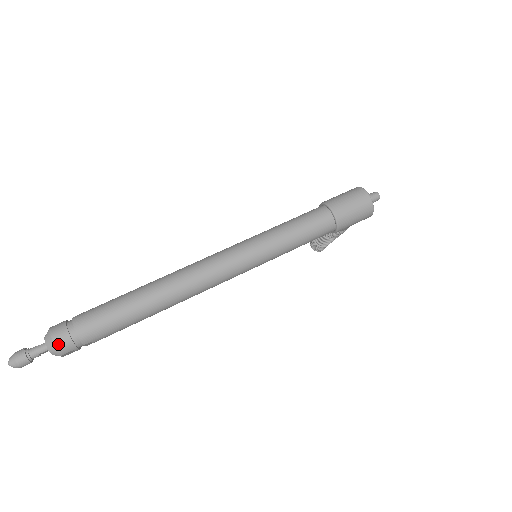
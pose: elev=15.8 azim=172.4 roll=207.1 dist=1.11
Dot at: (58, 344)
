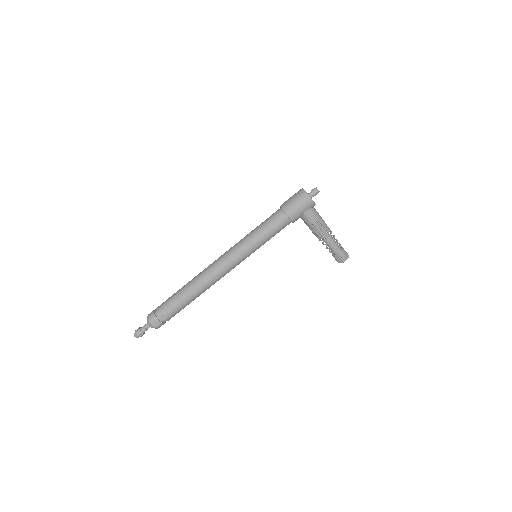
Dot at: (149, 317)
